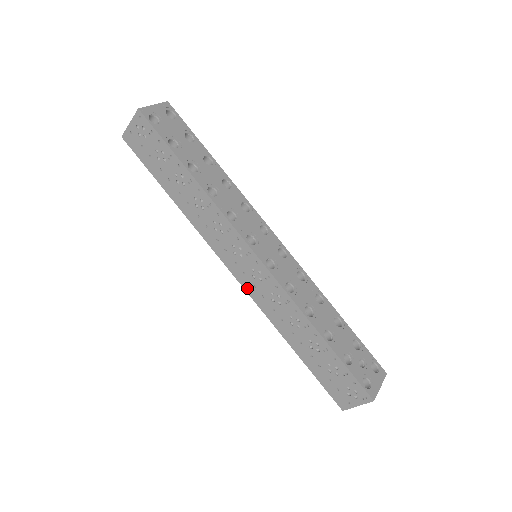
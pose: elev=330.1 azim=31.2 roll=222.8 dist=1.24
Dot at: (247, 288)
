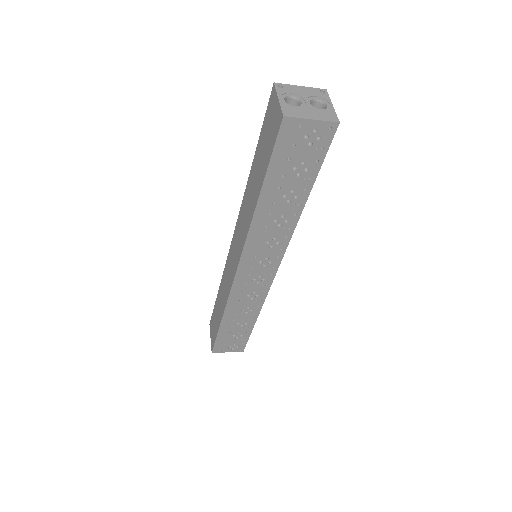
Dot at: (237, 283)
